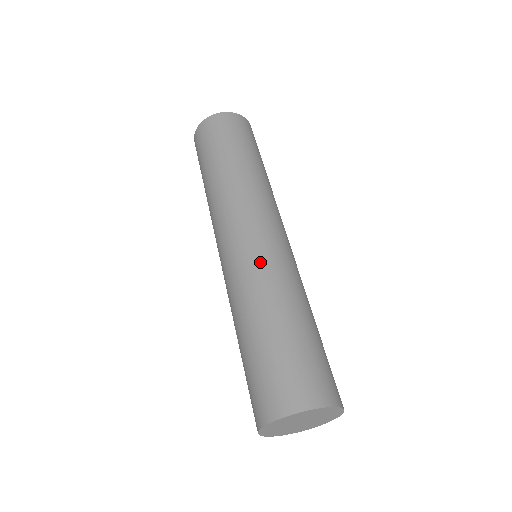
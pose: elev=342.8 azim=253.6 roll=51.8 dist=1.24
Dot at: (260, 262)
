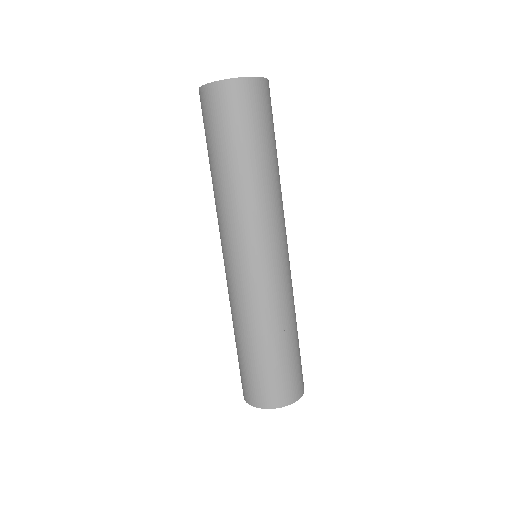
Dot at: (253, 292)
